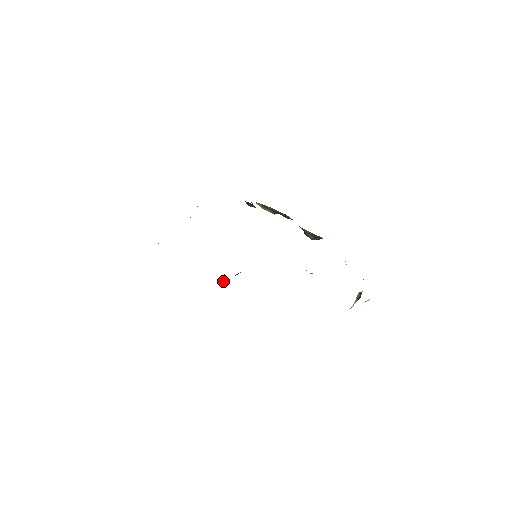
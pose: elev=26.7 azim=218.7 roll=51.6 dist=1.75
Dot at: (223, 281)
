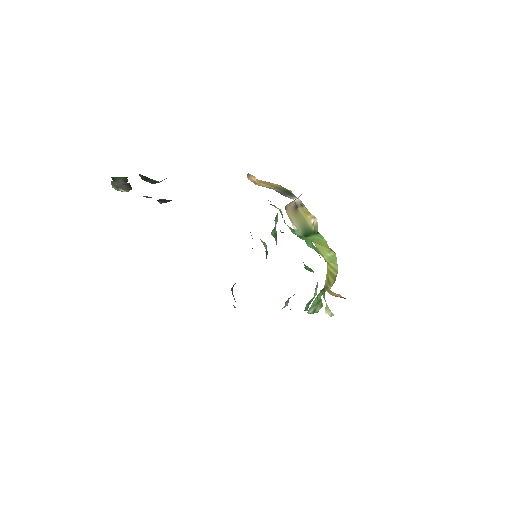
Dot at: occluded
